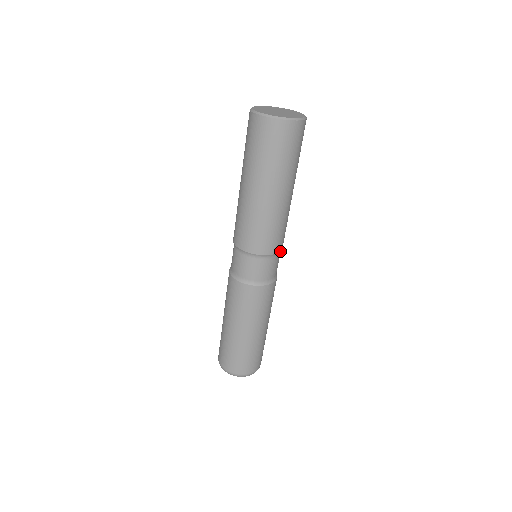
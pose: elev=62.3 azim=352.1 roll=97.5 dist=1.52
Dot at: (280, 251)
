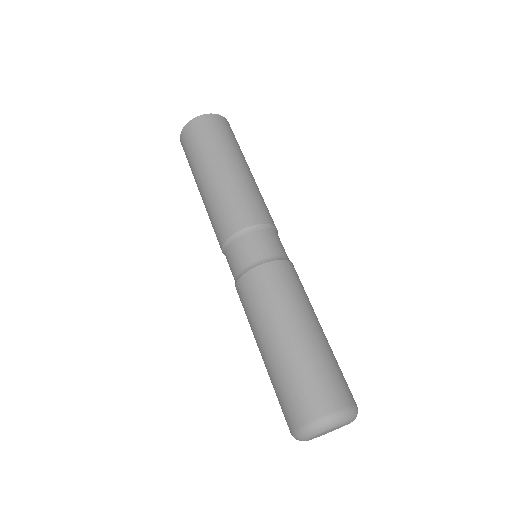
Dot at: occluded
